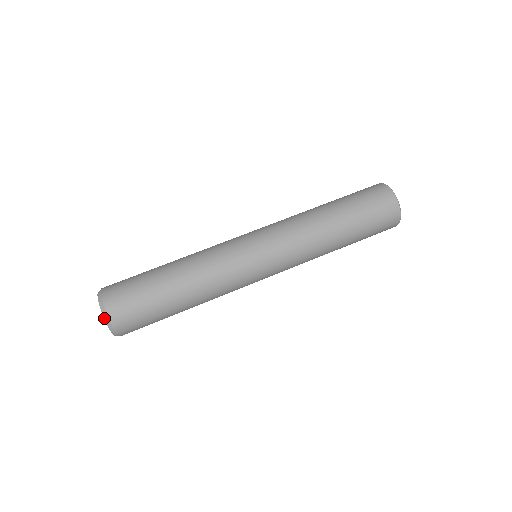
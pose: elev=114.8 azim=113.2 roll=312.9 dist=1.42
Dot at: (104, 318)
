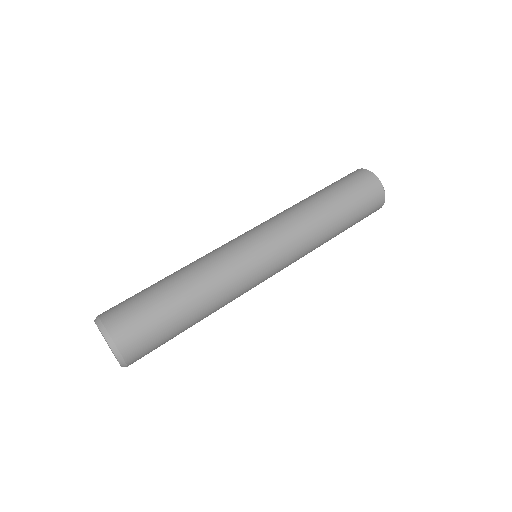
Dot at: (120, 363)
